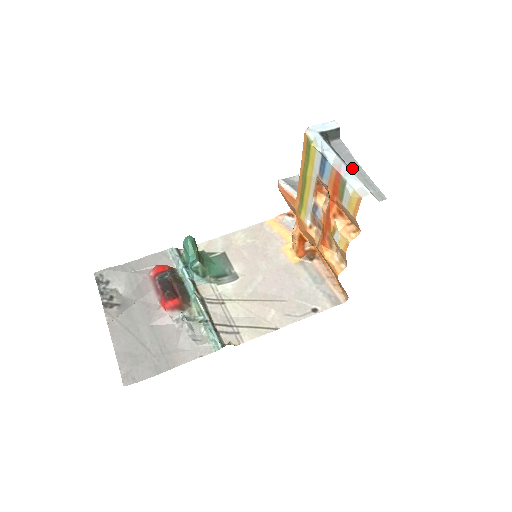
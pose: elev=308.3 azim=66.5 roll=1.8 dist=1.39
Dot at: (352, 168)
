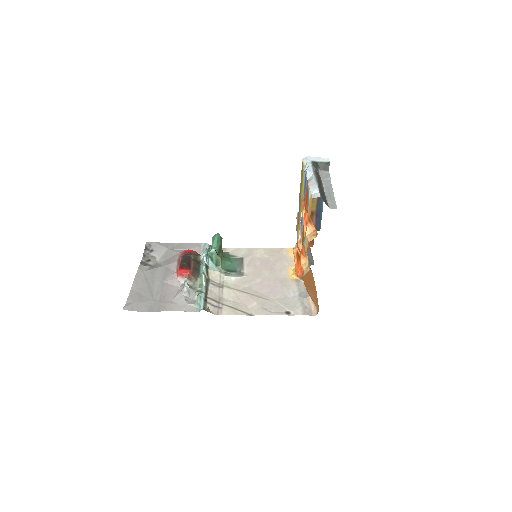
Dot at: (325, 188)
